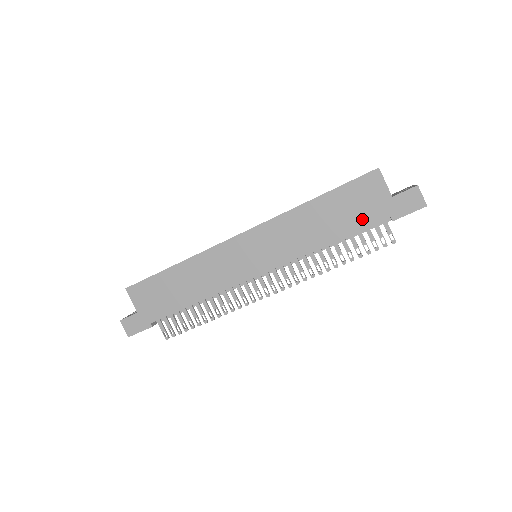
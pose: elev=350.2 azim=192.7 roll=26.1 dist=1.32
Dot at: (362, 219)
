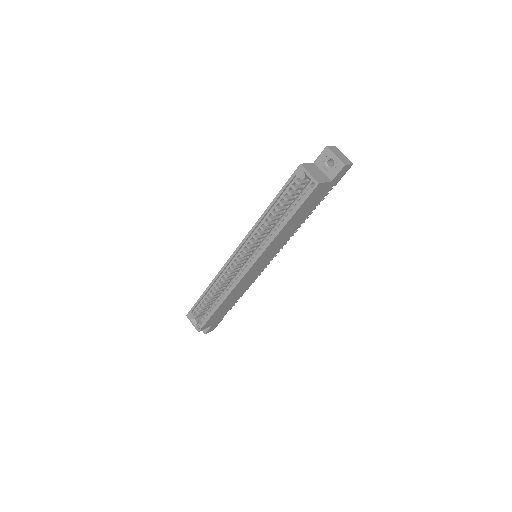
Dot at: (318, 202)
